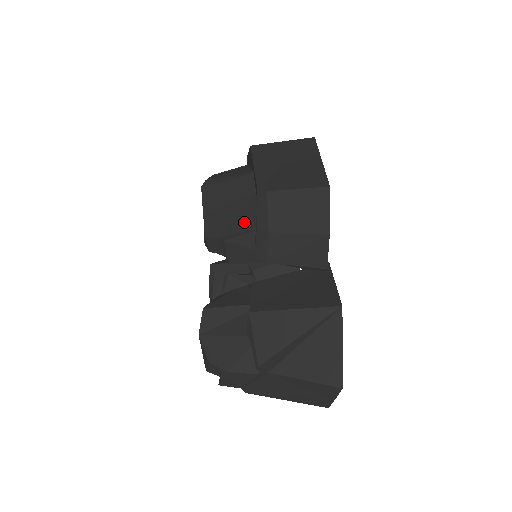
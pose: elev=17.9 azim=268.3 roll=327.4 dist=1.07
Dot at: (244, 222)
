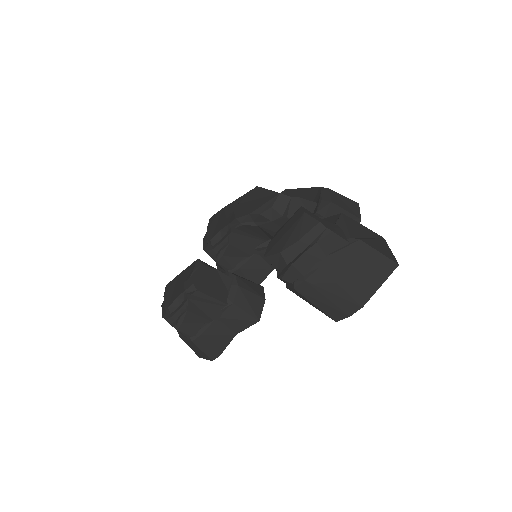
Dot at: occluded
